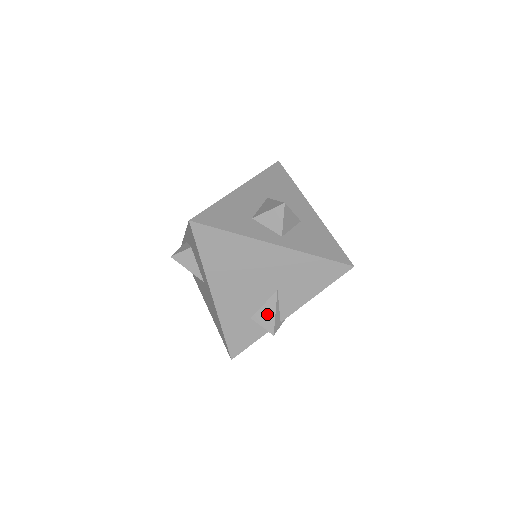
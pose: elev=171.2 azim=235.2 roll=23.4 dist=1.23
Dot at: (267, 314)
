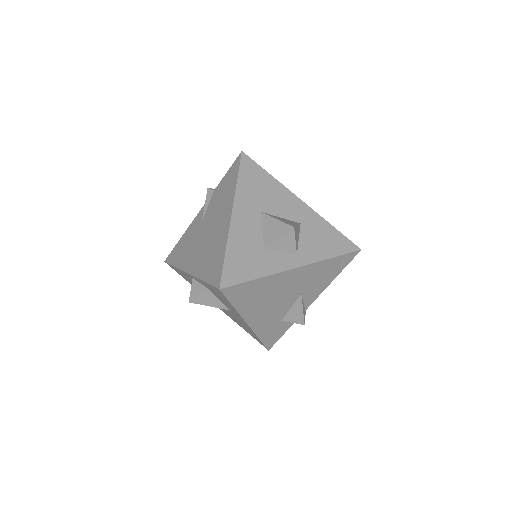
Dot at: (296, 313)
